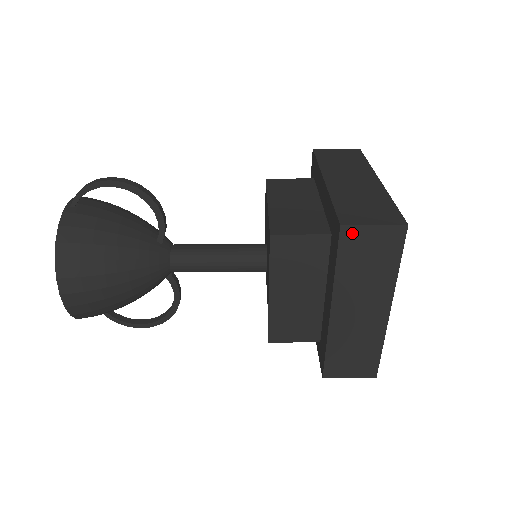
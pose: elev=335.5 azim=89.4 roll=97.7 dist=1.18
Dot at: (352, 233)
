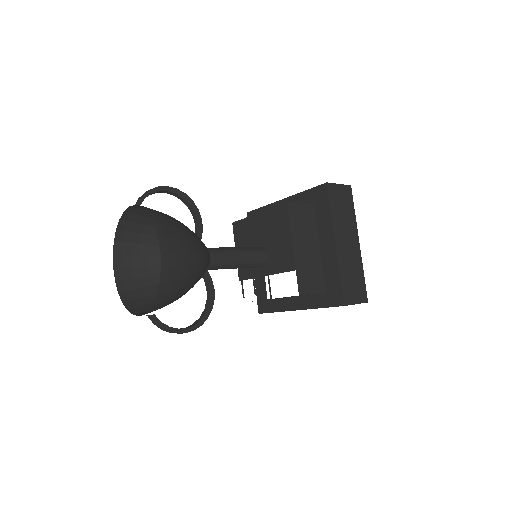
Dot at: (332, 188)
